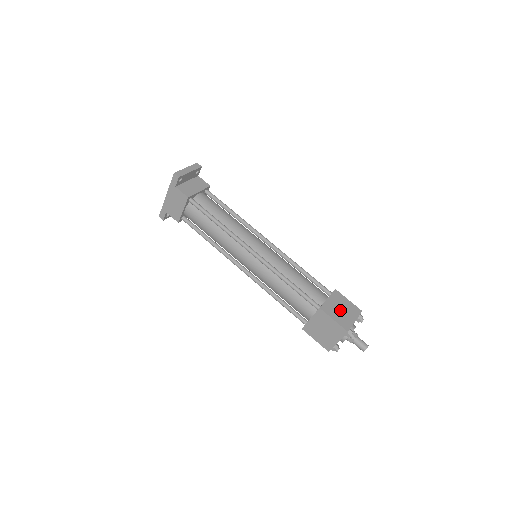
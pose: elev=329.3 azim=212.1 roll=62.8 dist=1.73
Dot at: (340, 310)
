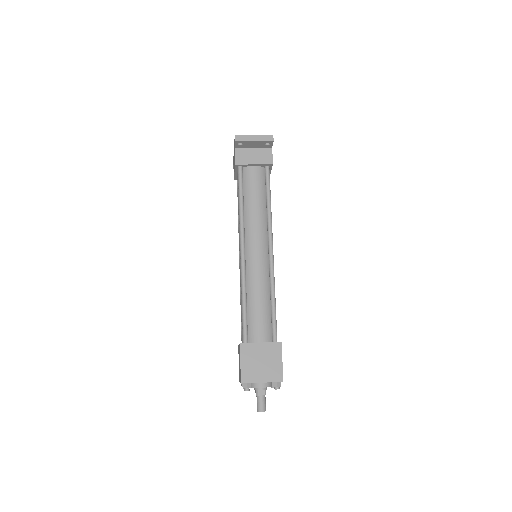
Dot at: (259, 362)
